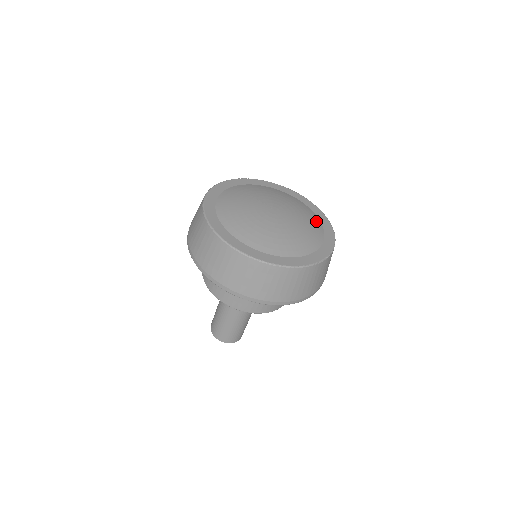
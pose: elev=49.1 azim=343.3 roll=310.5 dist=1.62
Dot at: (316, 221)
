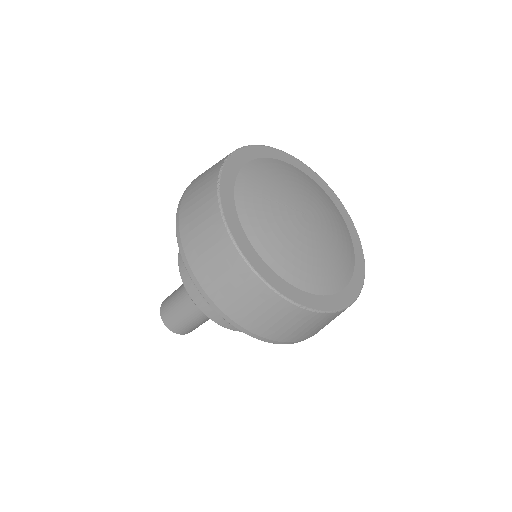
Dot at: (327, 197)
